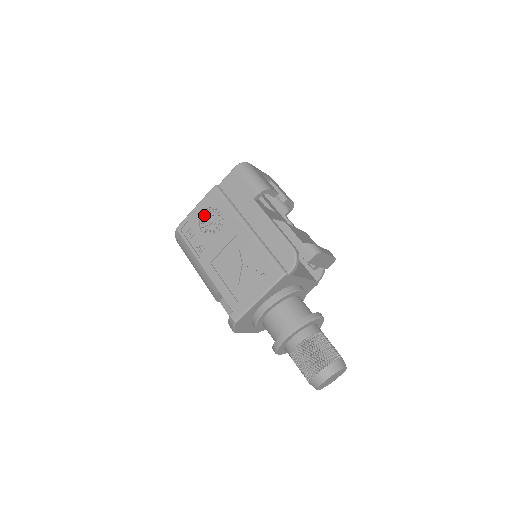
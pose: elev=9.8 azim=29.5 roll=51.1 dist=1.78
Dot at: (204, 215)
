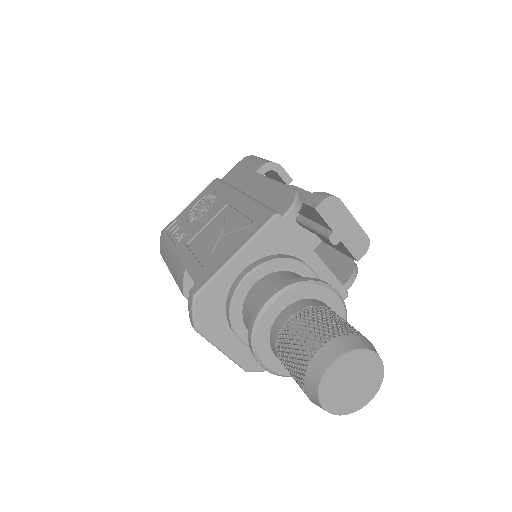
Dot at: (196, 207)
